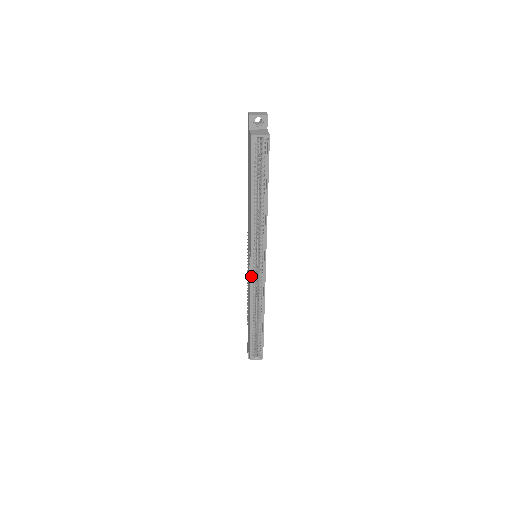
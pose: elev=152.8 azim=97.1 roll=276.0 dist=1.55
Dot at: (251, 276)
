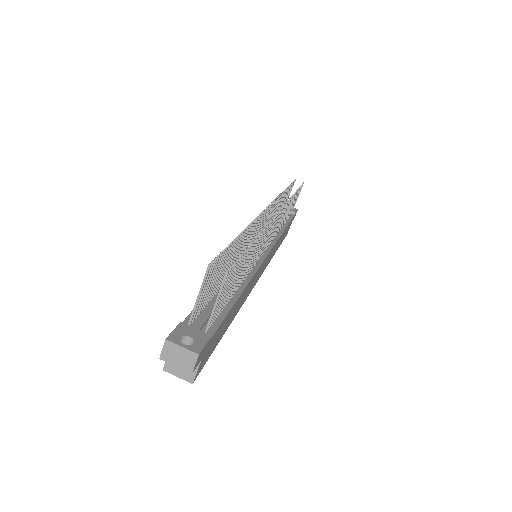
Dot at: occluded
